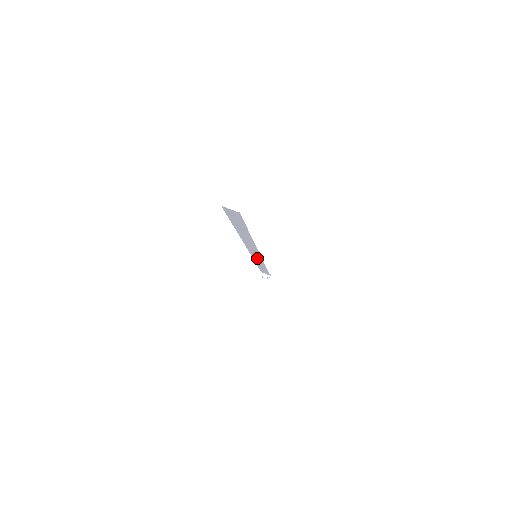
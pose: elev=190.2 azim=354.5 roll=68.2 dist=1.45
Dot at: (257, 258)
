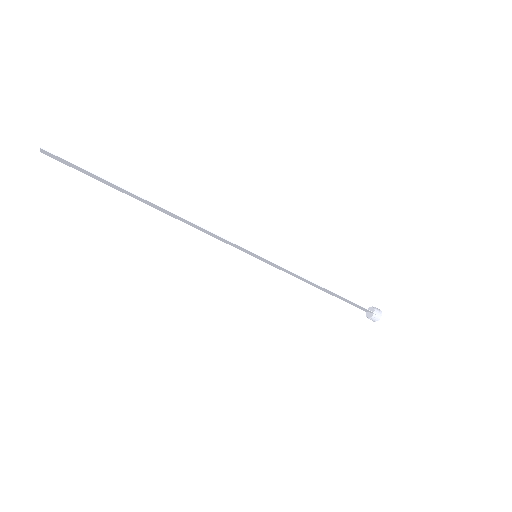
Dot at: (268, 262)
